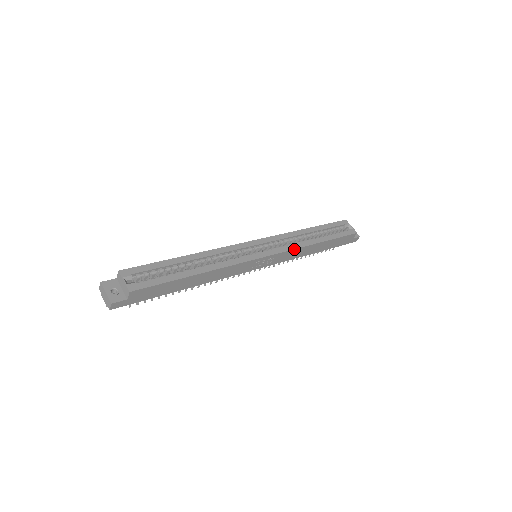
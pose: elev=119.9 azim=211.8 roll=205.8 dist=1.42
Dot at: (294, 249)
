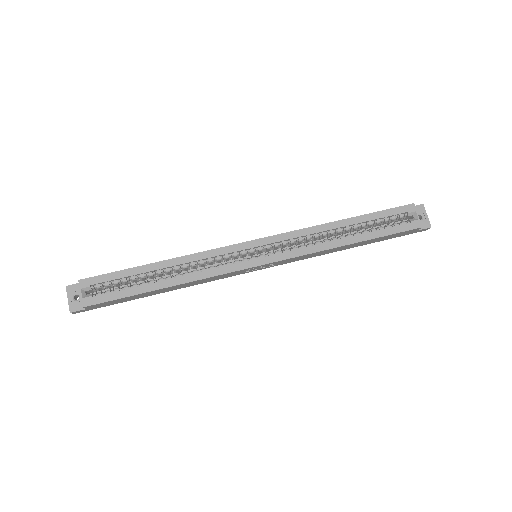
Dot at: (305, 254)
